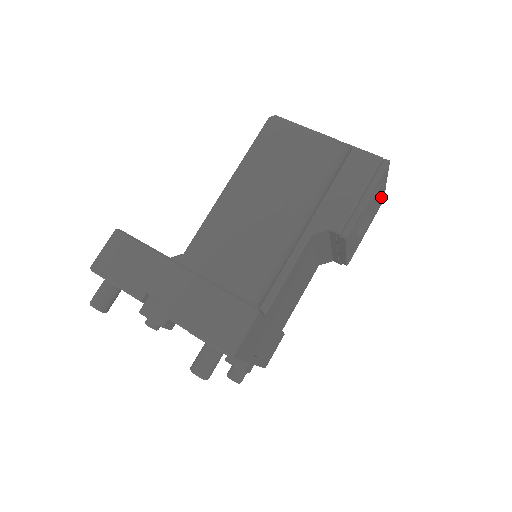
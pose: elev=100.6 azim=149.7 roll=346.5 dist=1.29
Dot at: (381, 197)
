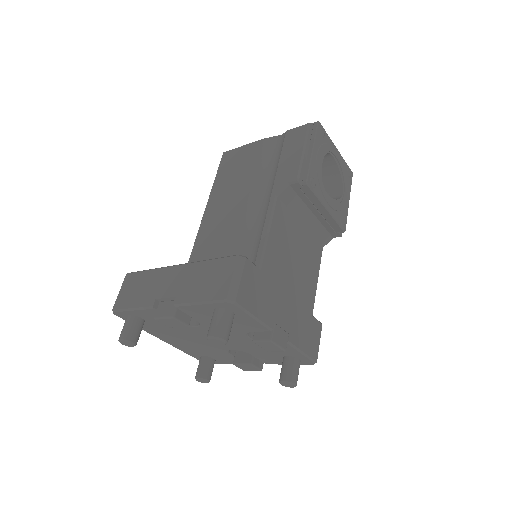
Dot at: (341, 163)
